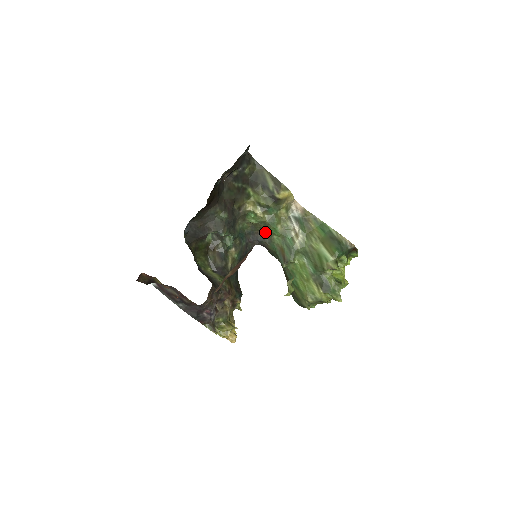
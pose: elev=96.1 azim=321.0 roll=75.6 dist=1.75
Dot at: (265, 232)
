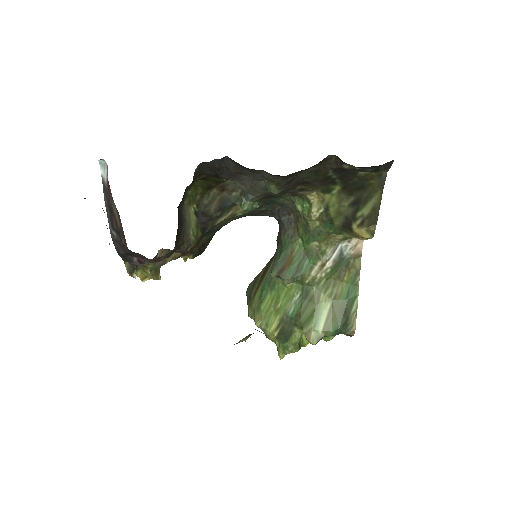
Dot at: (297, 224)
